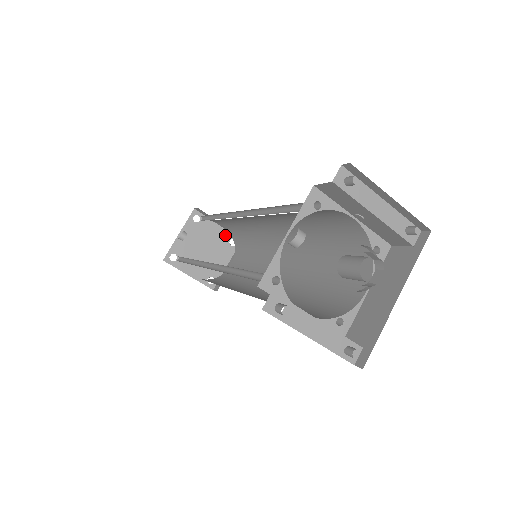
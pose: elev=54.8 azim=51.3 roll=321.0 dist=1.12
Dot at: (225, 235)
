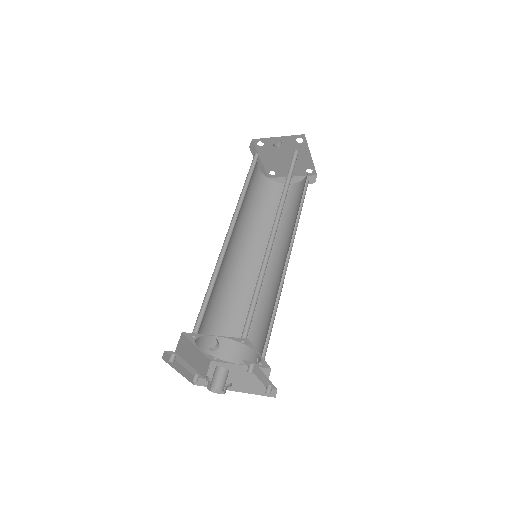
Dot at: (309, 163)
